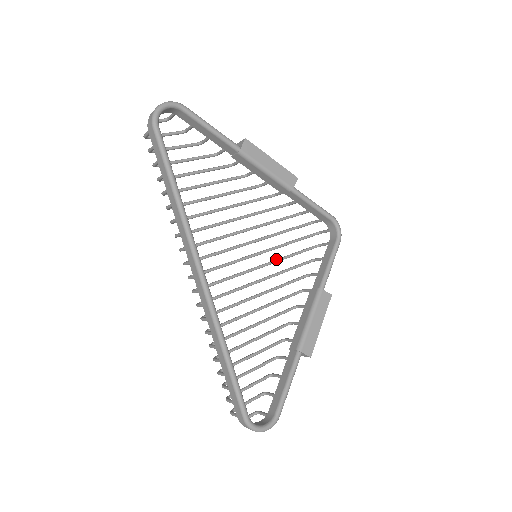
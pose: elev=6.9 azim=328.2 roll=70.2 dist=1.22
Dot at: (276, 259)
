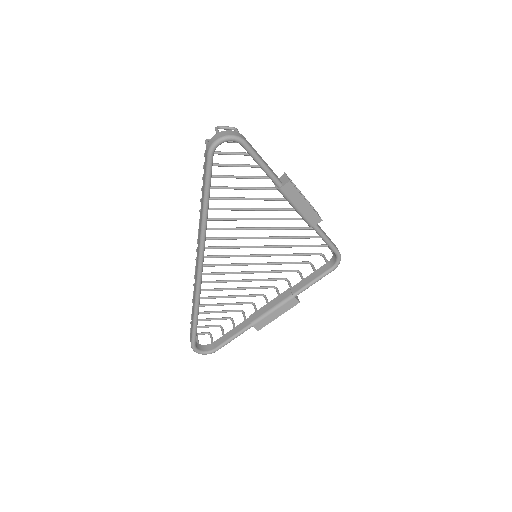
Dot at: (278, 254)
